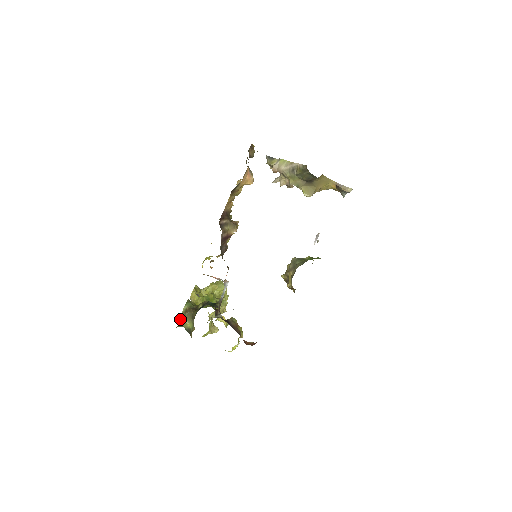
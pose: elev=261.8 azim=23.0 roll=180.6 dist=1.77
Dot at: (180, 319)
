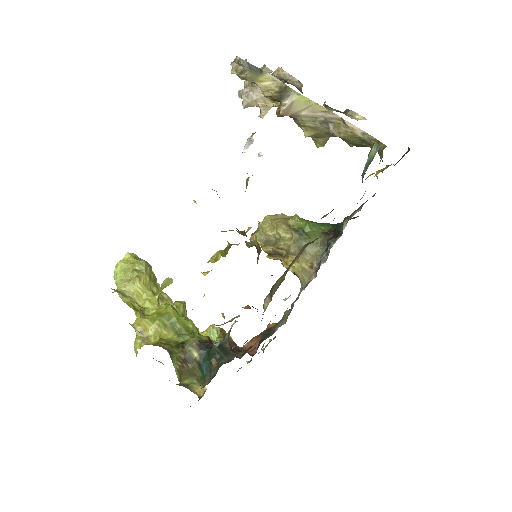
Dot at: occluded
